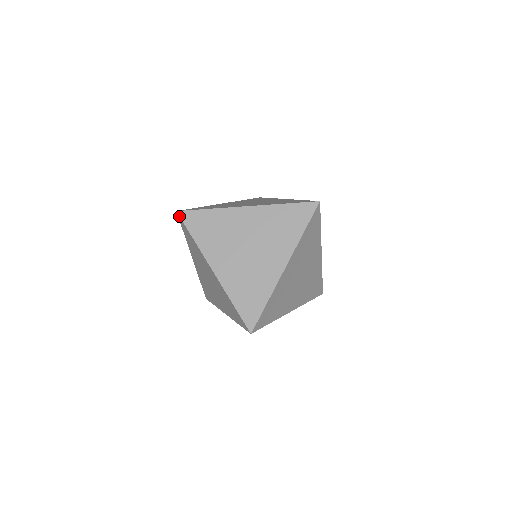
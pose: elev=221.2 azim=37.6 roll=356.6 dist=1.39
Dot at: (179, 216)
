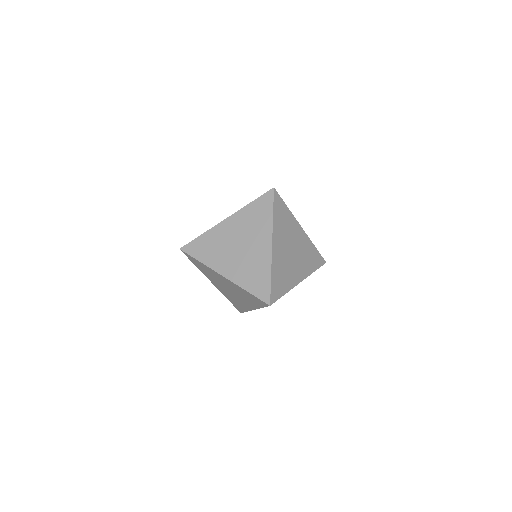
Dot at: (183, 251)
